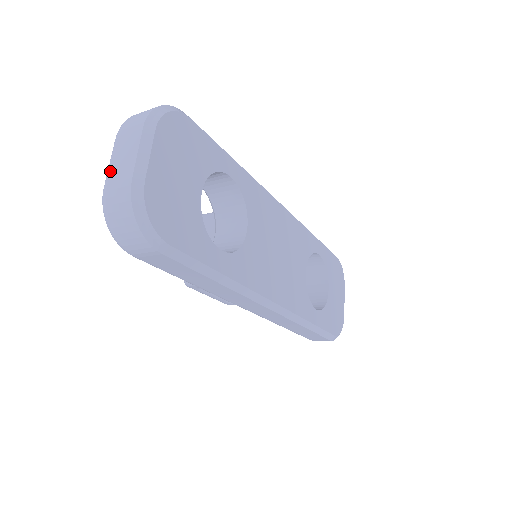
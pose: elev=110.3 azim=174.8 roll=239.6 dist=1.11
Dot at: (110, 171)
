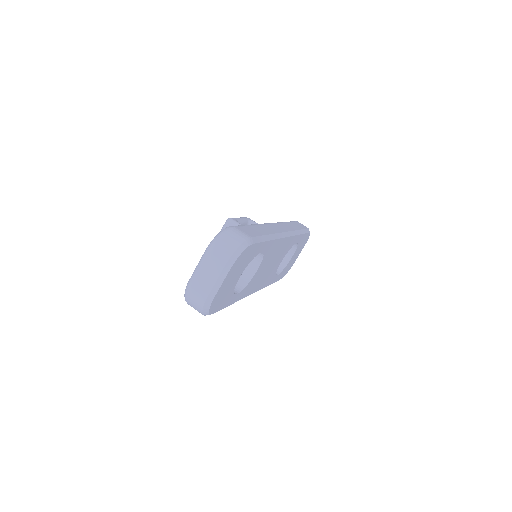
Dot at: (197, 277)
